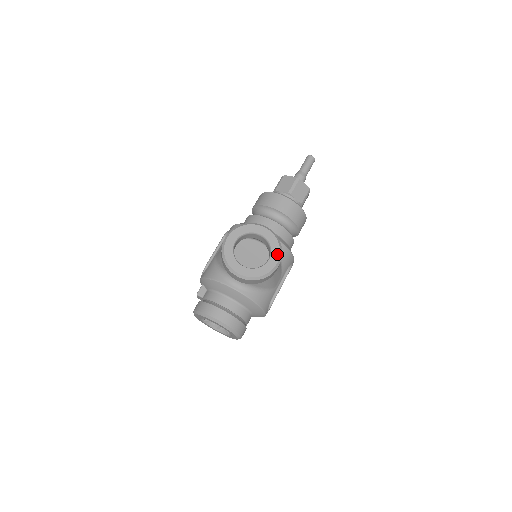
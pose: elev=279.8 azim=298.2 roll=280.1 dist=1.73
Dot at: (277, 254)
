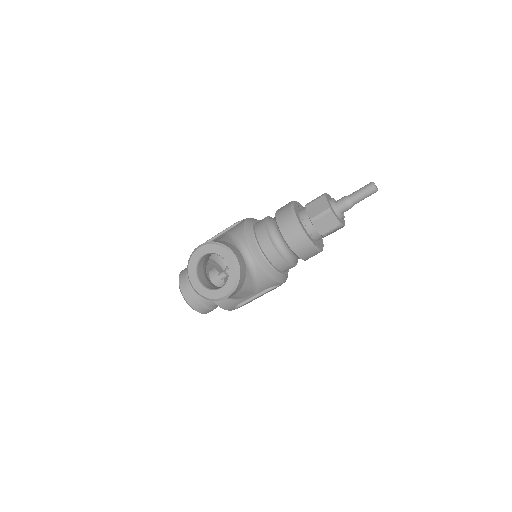
Dot at: (229, 288)
